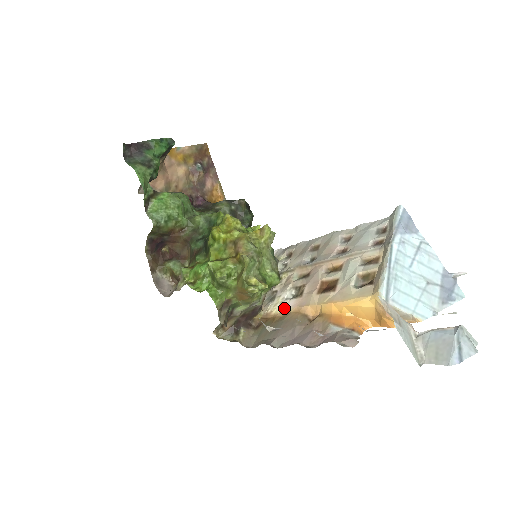
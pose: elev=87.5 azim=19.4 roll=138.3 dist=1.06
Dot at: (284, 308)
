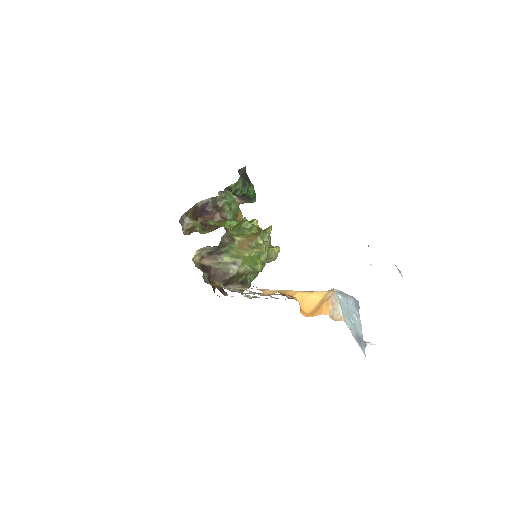
Dot at: (244, 289)
